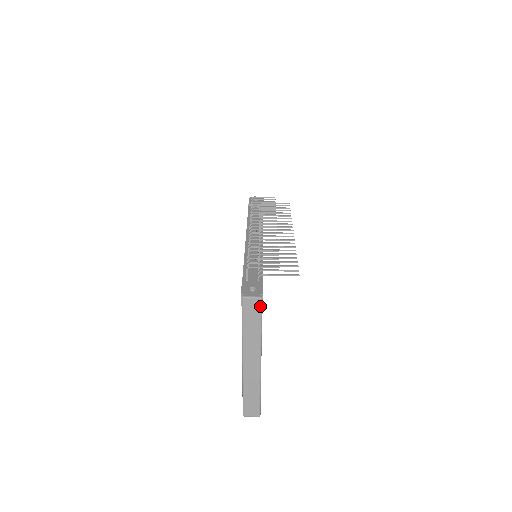
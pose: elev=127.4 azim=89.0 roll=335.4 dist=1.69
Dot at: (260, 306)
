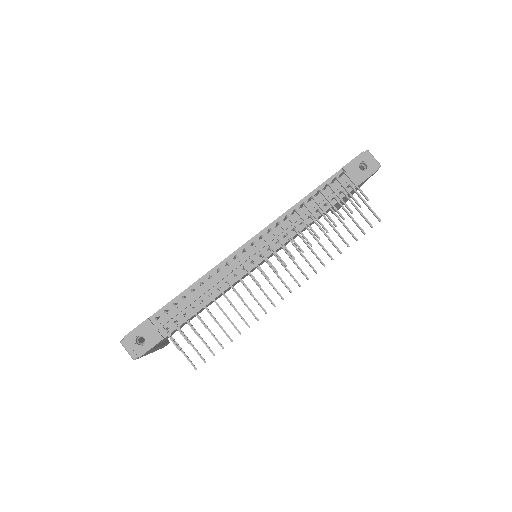
Dot at: occluded
